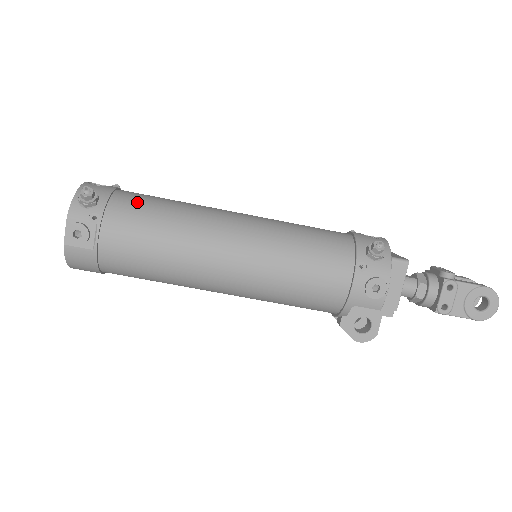
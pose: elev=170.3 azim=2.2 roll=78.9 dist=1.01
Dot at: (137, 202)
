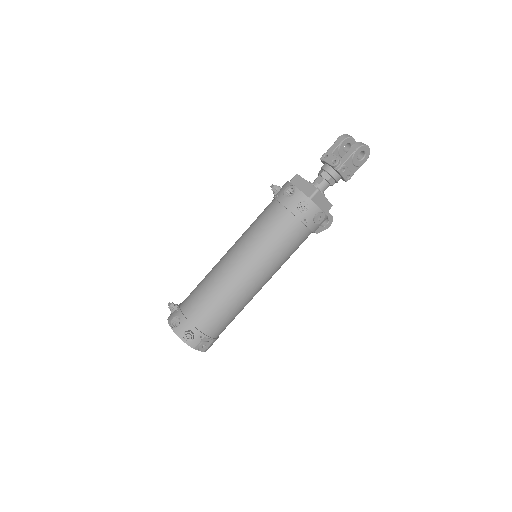
Dot at: (201, 312)
